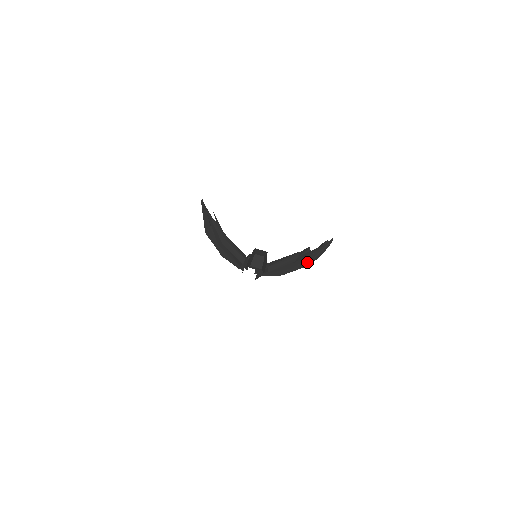
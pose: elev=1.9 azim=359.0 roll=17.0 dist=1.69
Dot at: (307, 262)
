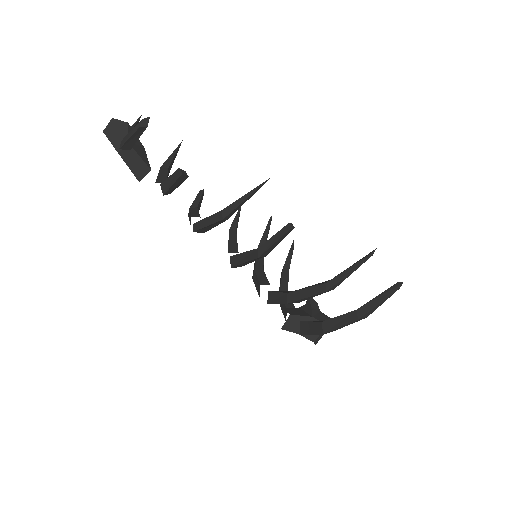
Dot at: (322, 284)
